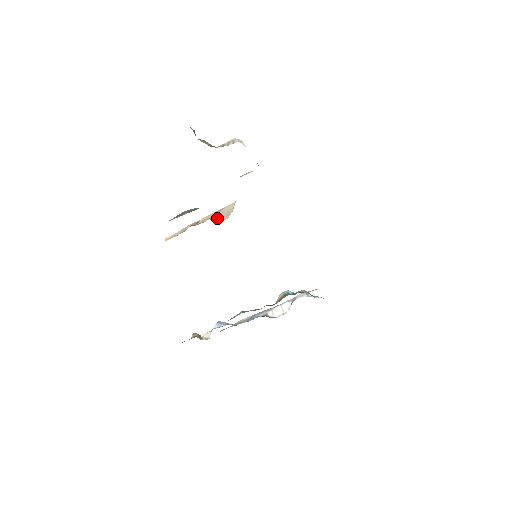
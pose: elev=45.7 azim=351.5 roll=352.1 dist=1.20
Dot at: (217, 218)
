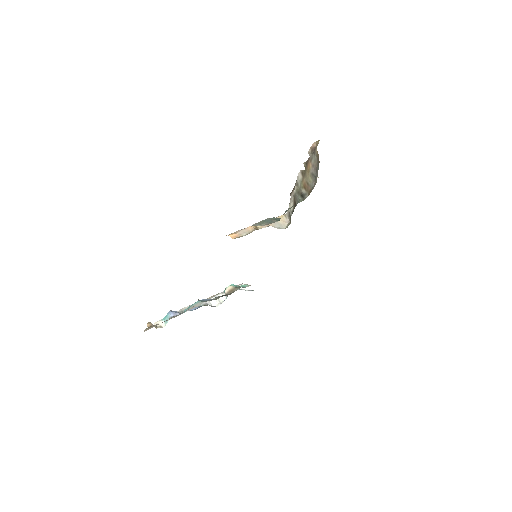
Dot at: (275, 226)
